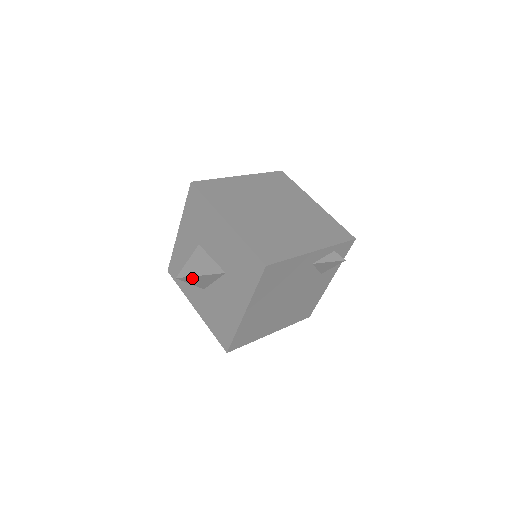
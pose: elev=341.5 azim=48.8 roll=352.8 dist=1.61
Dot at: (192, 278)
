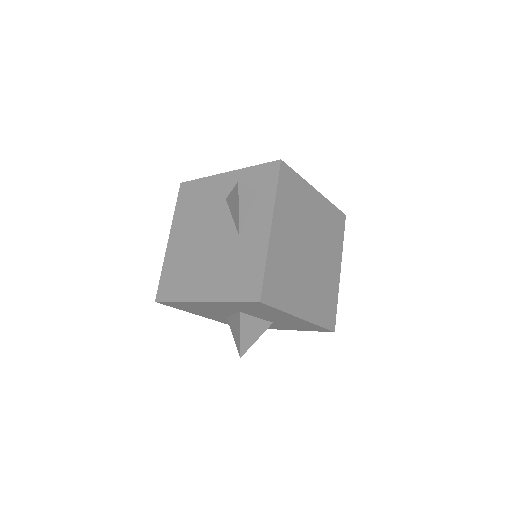
Dot at: occluded
